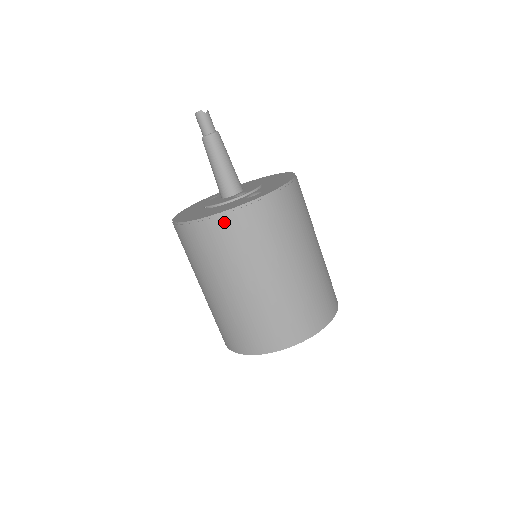
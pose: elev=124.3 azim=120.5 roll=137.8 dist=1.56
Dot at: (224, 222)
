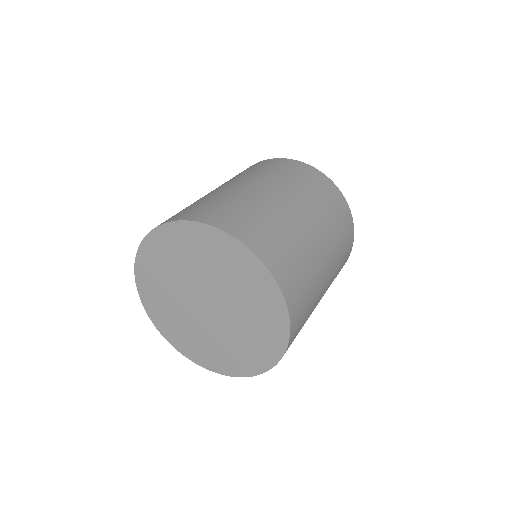
Dot at: occluded
